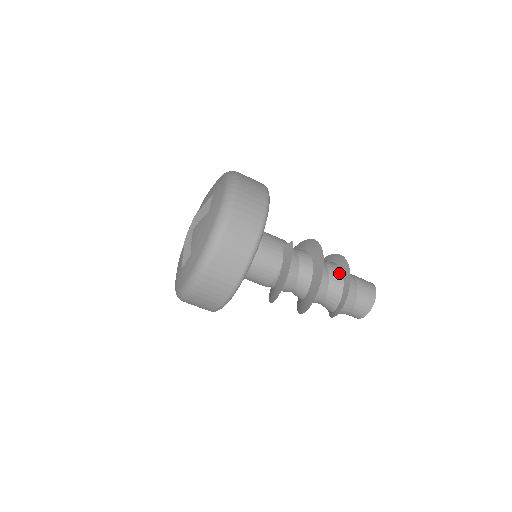
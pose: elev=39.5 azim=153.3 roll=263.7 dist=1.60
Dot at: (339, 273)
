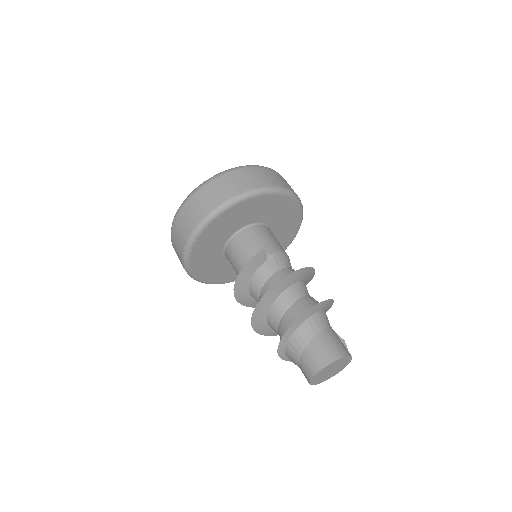
Dot at: (301, 312)
